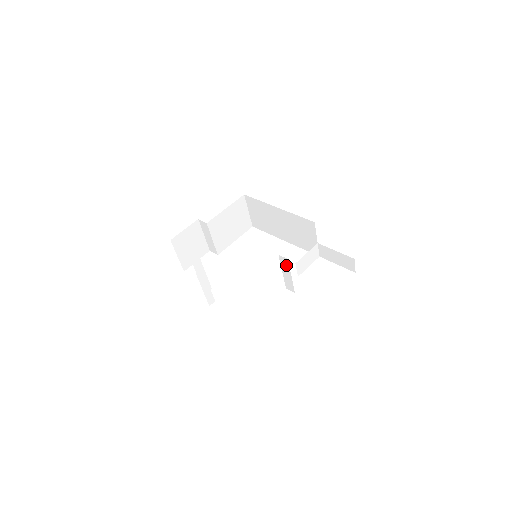
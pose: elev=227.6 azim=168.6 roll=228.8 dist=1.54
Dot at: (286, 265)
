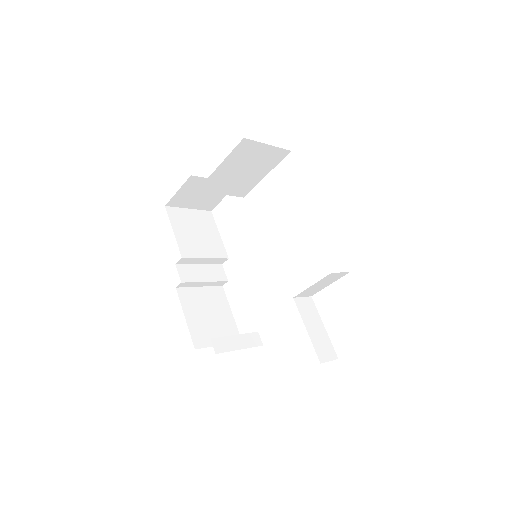
Dot at: occluded
